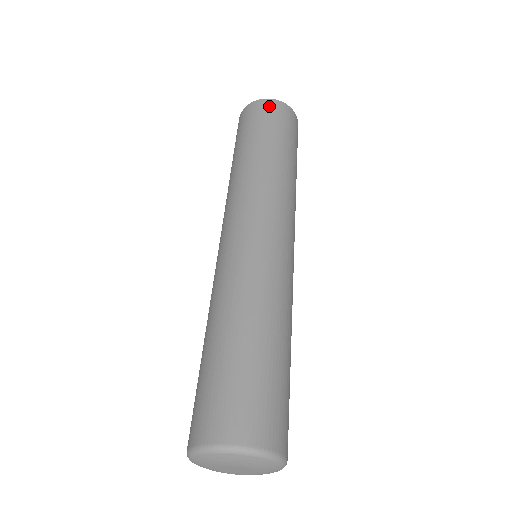
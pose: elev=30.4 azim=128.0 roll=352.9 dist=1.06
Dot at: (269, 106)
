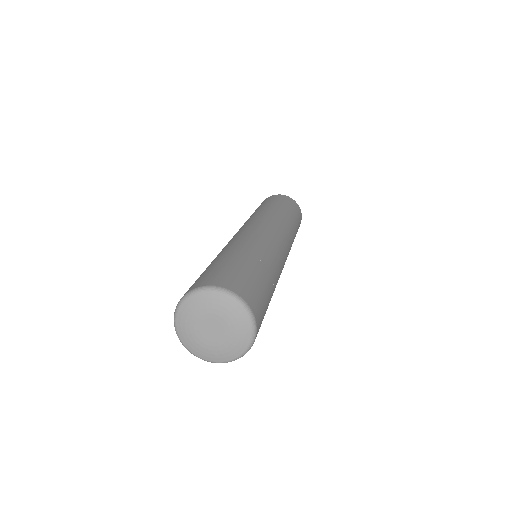
Dot at: (289, 199)
